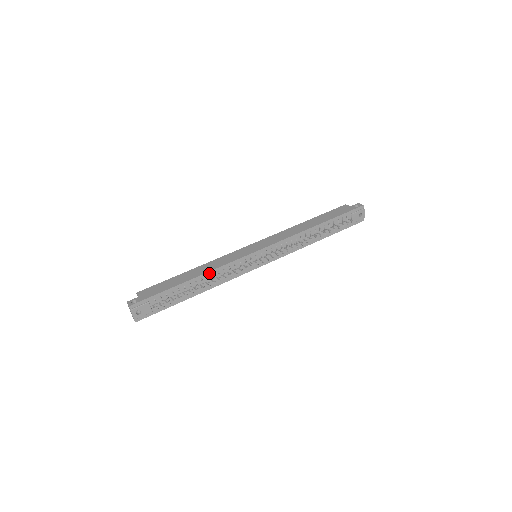
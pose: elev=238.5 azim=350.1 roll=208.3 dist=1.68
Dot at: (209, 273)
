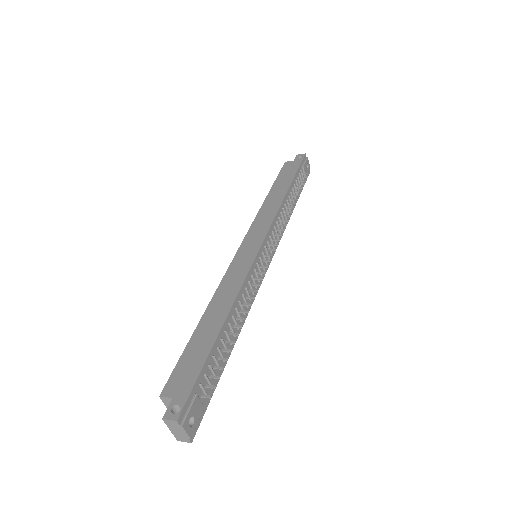
Dot at: (235, 302)
